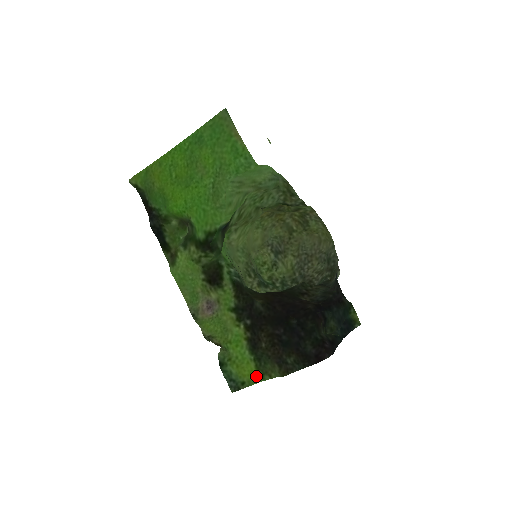
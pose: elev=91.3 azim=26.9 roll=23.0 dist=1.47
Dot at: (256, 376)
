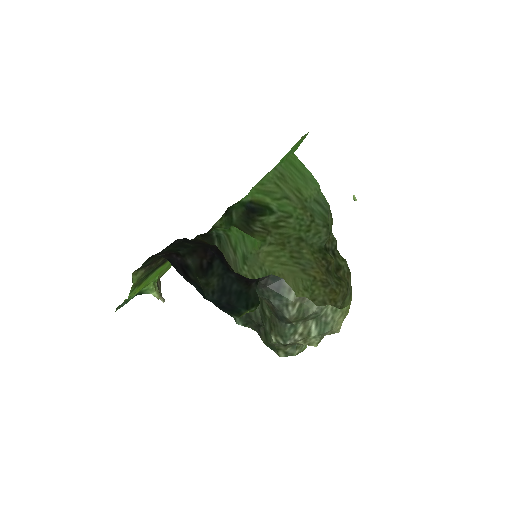
Dot at: (133, 293)
